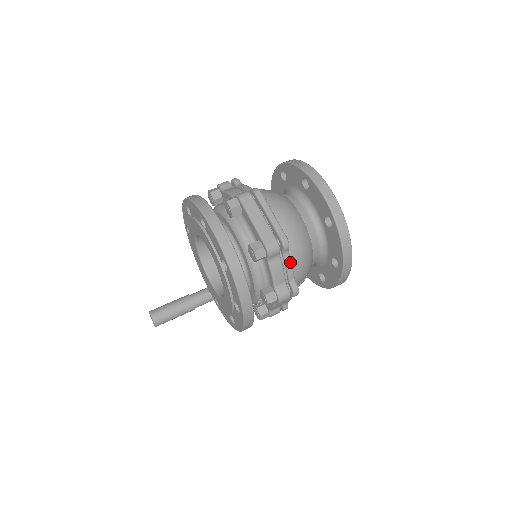
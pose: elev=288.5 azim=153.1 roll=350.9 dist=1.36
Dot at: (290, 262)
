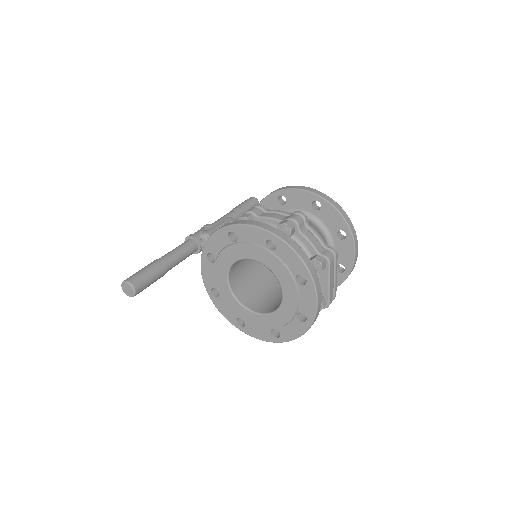
Dot at: occluded
